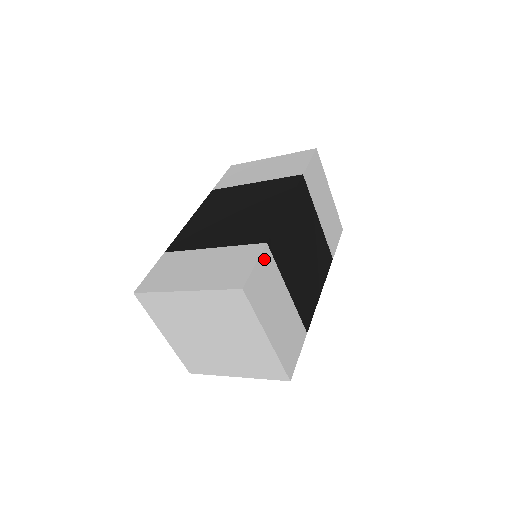
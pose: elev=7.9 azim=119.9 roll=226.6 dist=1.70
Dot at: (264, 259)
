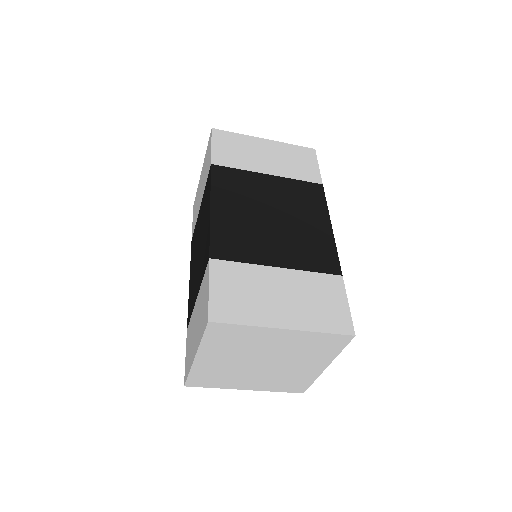
Dot at: occluded
